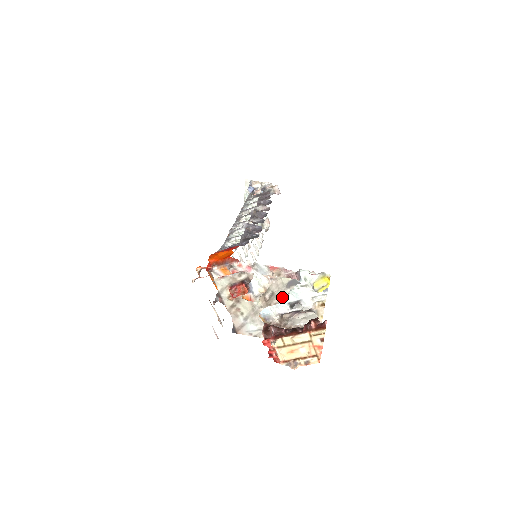
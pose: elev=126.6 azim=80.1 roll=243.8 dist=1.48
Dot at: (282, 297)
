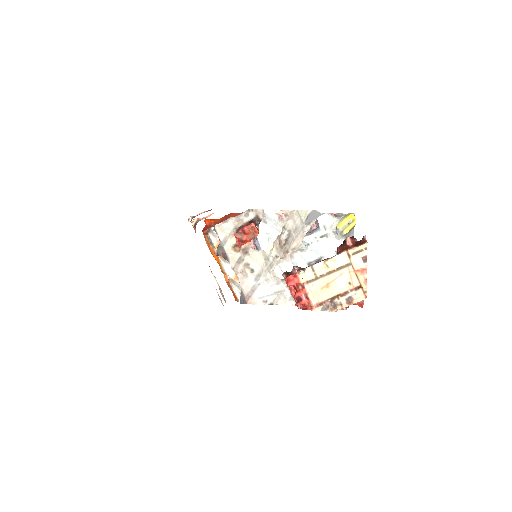
Dot at: (301, 238)
